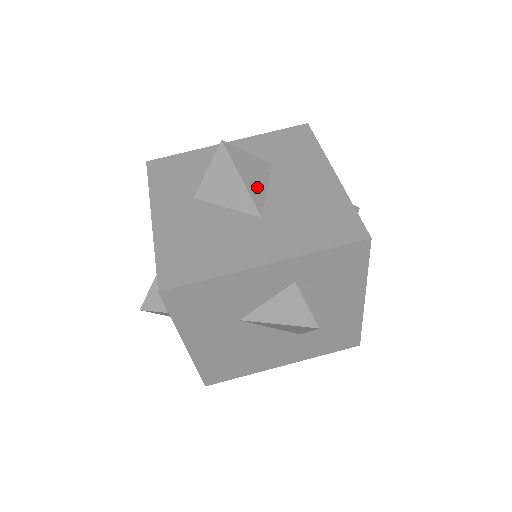
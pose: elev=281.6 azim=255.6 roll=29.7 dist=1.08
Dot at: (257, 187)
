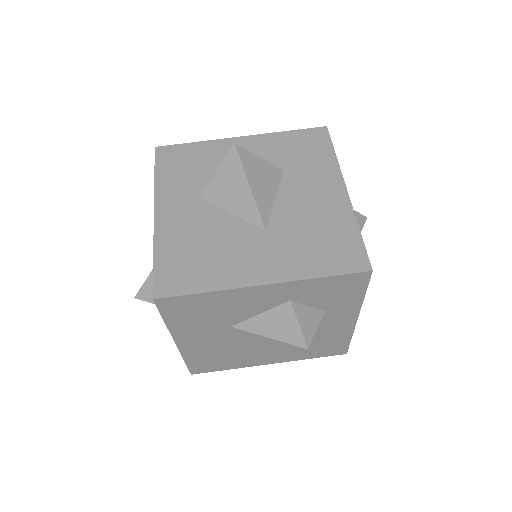
Dot at: (265, 196)
